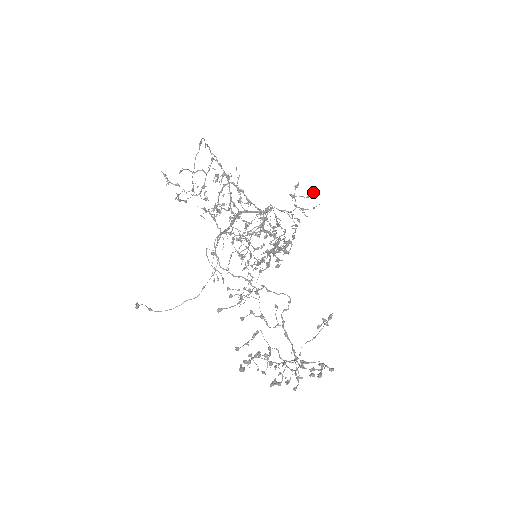
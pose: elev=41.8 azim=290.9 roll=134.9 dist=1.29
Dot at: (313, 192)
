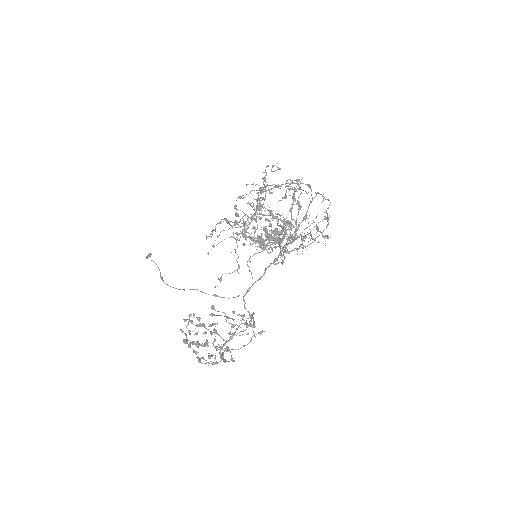
Dot at: occluded
